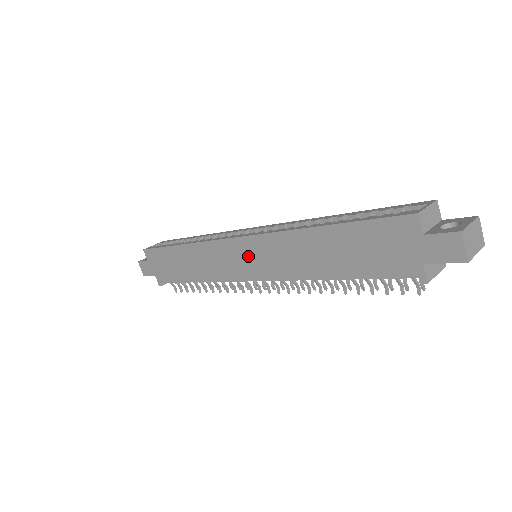
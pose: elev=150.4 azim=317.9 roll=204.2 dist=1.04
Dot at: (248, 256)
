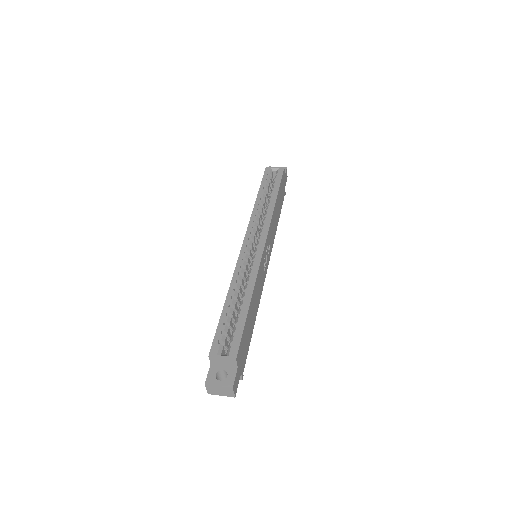
Dot at: occluded
